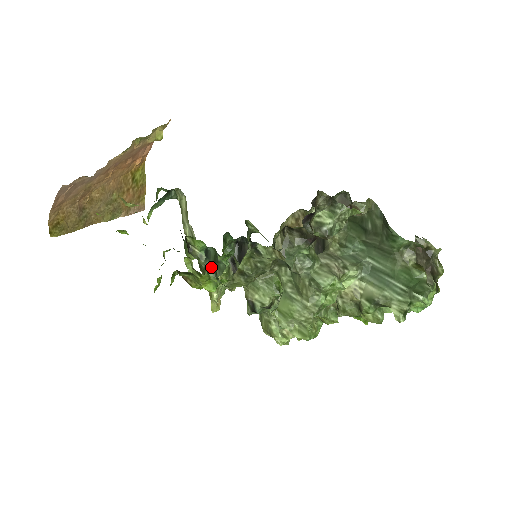
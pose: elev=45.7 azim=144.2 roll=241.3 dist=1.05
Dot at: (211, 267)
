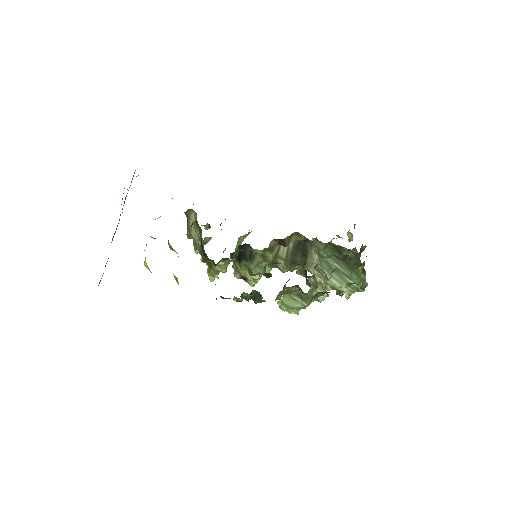
Dot at: (249, 296)
